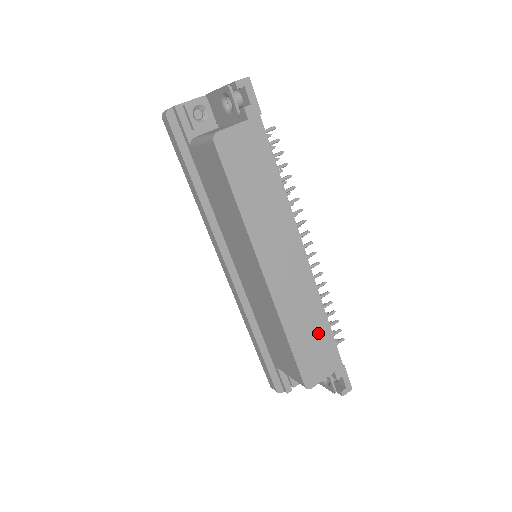
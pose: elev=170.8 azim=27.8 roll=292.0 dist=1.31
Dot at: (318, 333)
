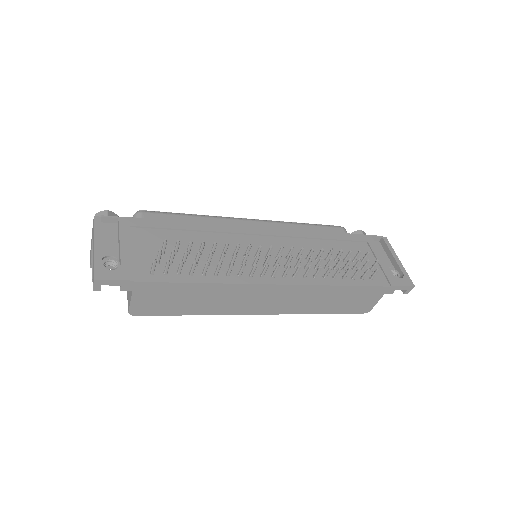
Dot at: (344, 295)
